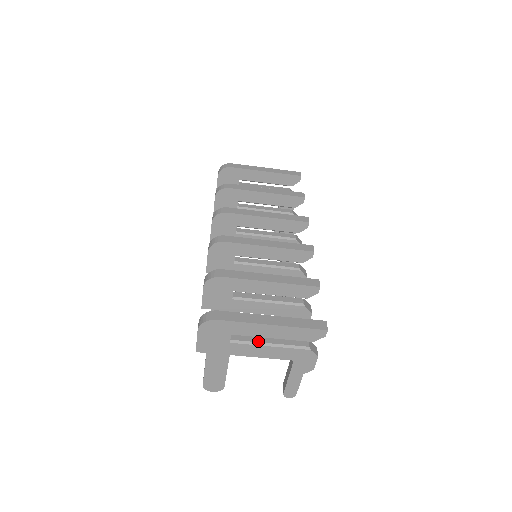
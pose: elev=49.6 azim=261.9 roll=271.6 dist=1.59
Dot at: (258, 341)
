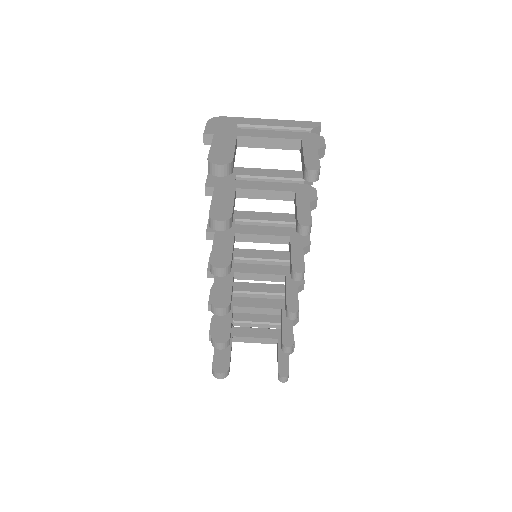
Dot at: occluded
